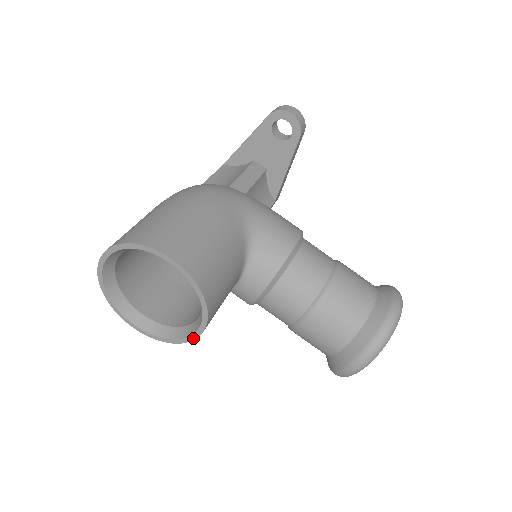
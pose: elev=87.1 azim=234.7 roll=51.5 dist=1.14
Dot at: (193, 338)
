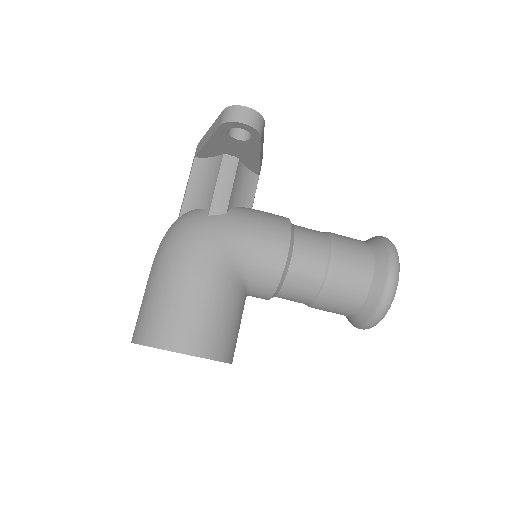
Dot at: occluded
